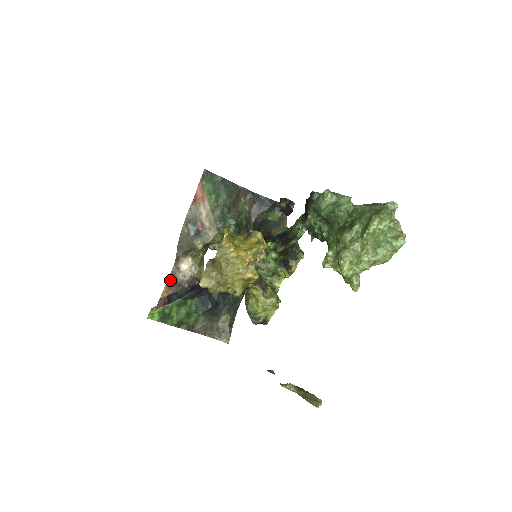
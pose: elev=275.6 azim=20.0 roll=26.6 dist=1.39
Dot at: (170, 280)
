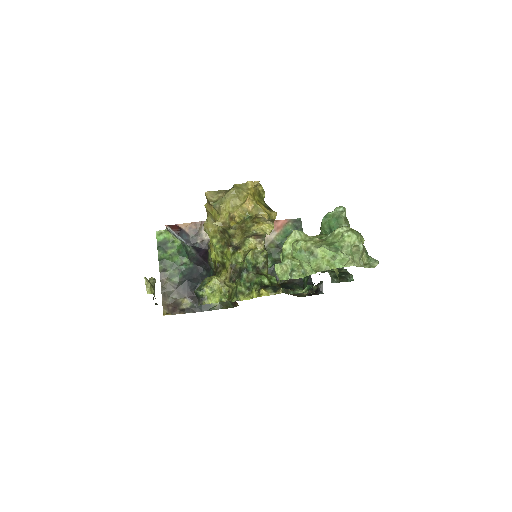
Dot at: (197, 224)
